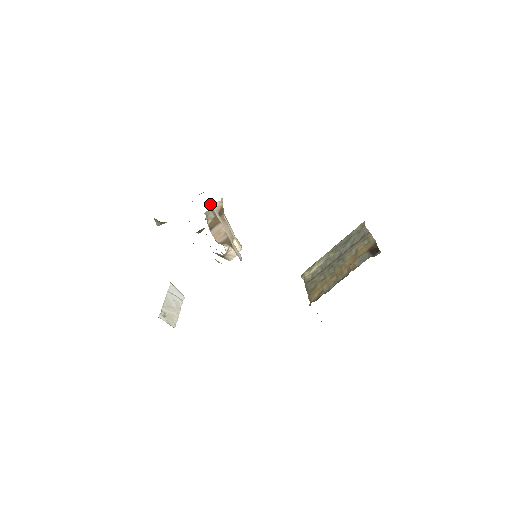
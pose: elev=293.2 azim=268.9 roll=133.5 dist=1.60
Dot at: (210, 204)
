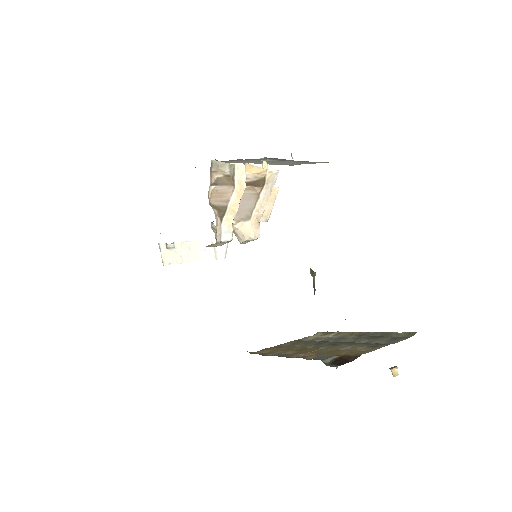
Dot at: (247, 163)
